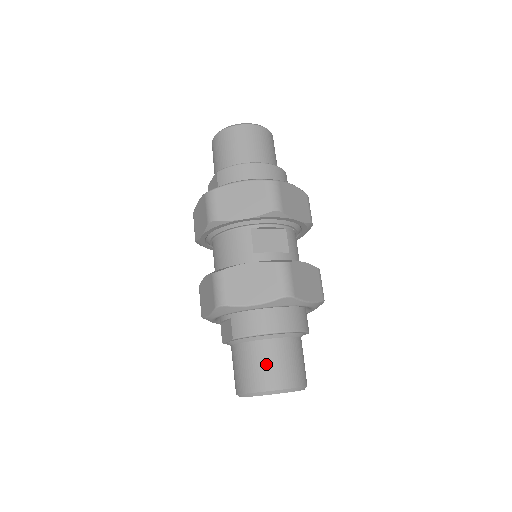
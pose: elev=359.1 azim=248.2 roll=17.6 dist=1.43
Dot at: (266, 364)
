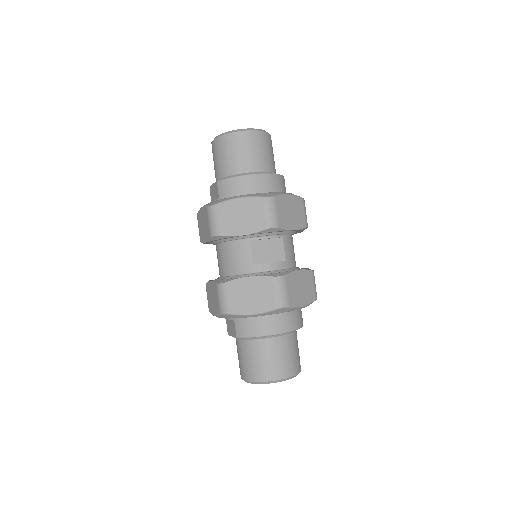
Dot at: (265, 359)
